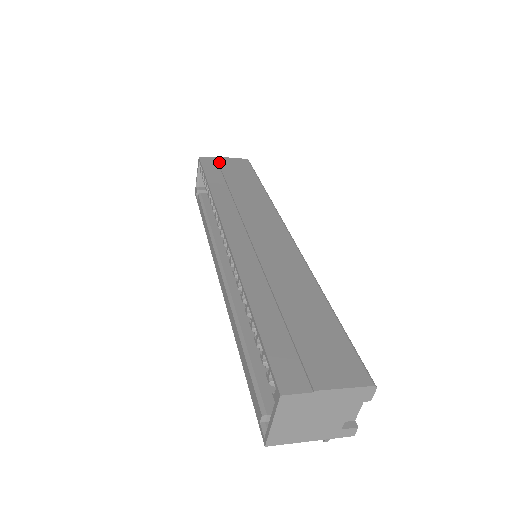
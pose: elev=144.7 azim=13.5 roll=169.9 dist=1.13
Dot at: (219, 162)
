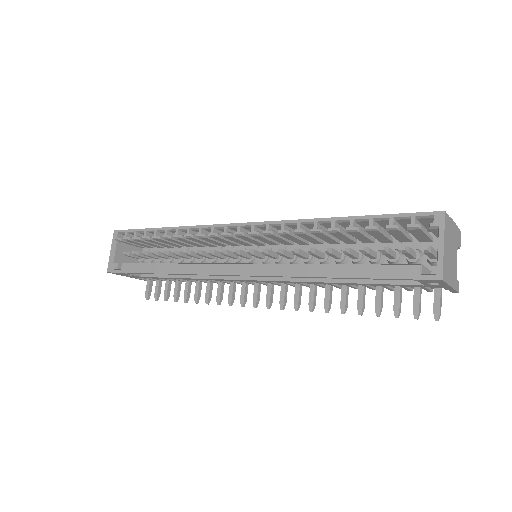
Dot at: occluded
